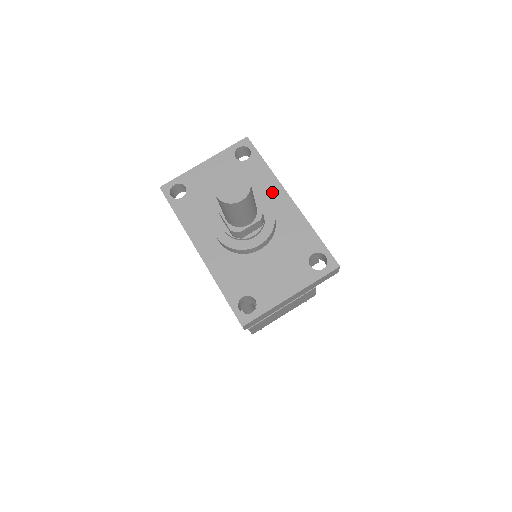
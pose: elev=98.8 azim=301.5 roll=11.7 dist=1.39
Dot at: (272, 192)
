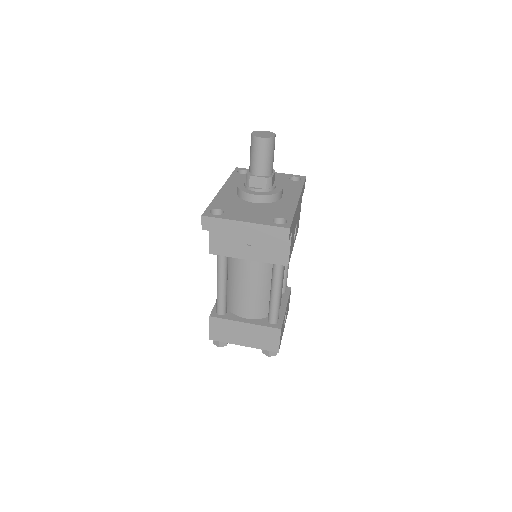
Dot at: (291, 193)
